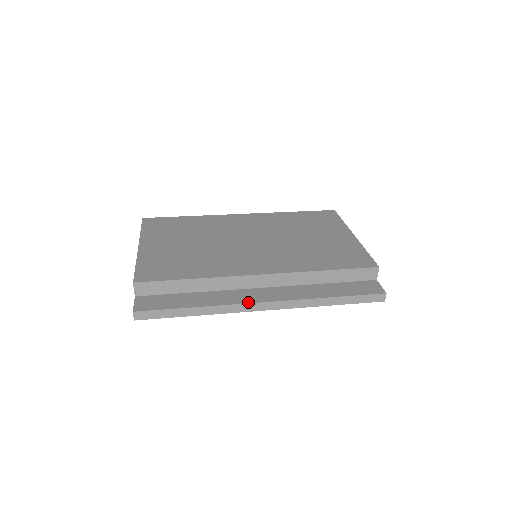
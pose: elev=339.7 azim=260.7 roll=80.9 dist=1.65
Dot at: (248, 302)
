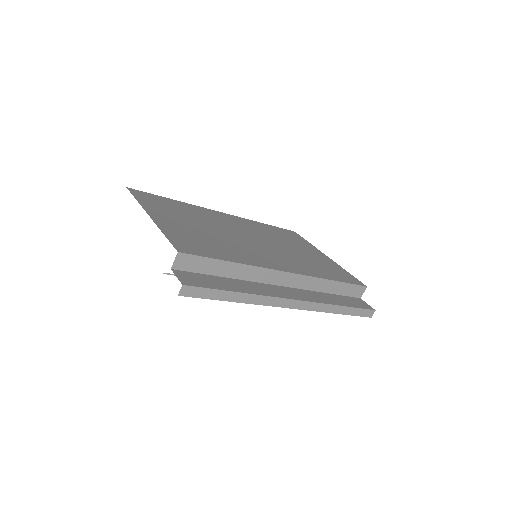
Dot at: (283, 297)
